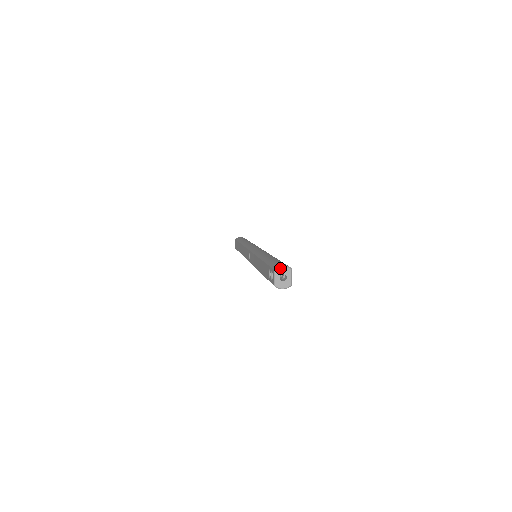
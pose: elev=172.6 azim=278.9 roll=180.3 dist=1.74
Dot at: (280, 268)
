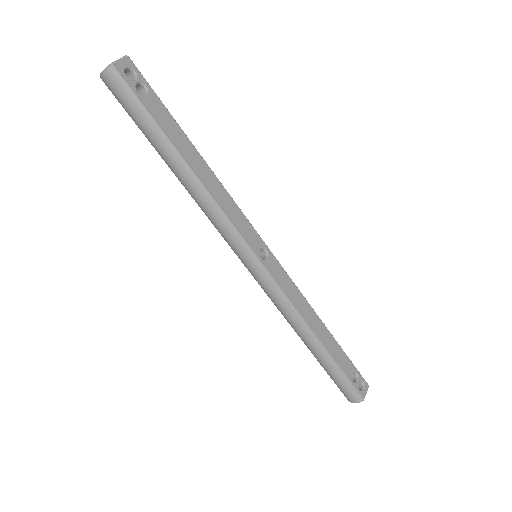
Dot at: occluded
